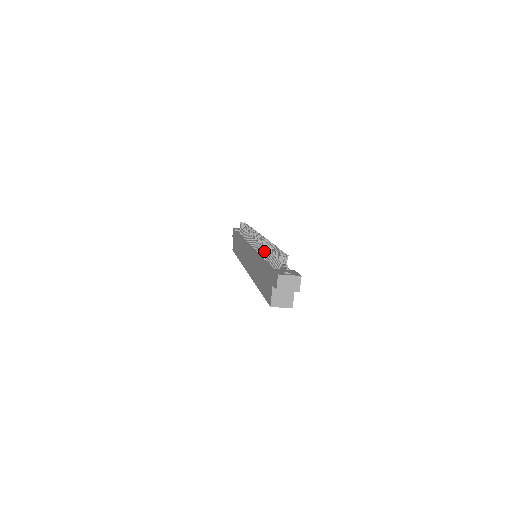
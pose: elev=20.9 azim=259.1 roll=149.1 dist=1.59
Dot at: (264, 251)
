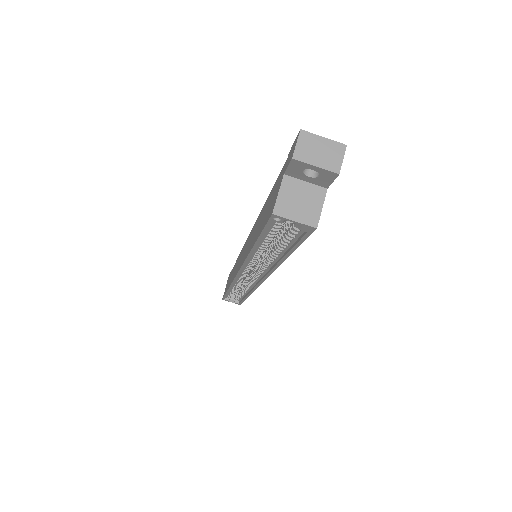
Dot at: occluded
